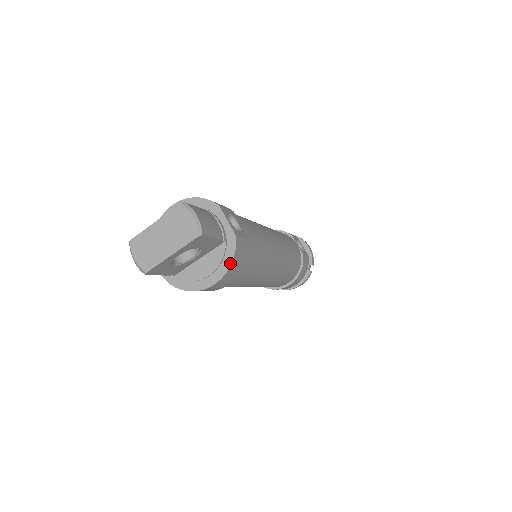
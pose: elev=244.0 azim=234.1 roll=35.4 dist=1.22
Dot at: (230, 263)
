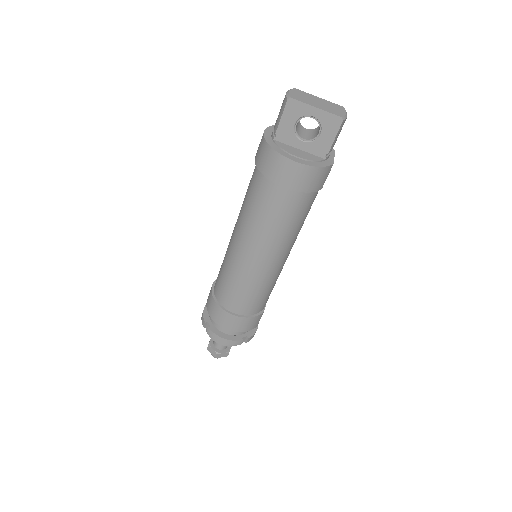
Dot at: (318, 166)
